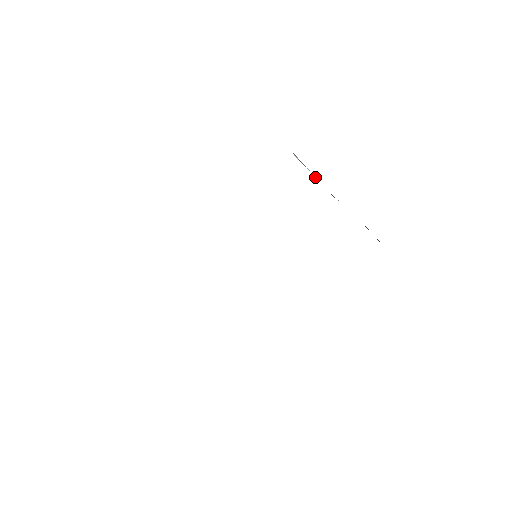
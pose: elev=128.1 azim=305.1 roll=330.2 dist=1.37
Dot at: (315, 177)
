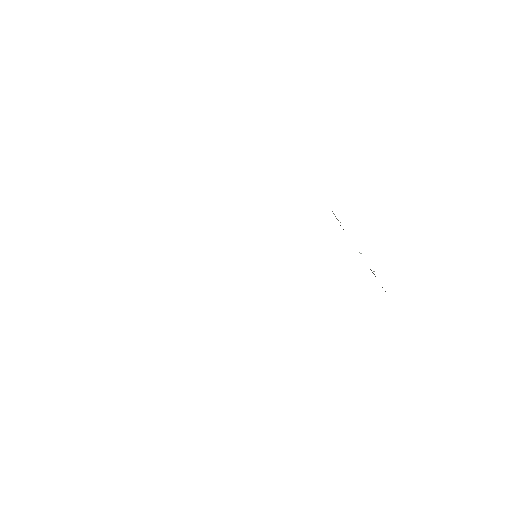
Dot at: occluded
